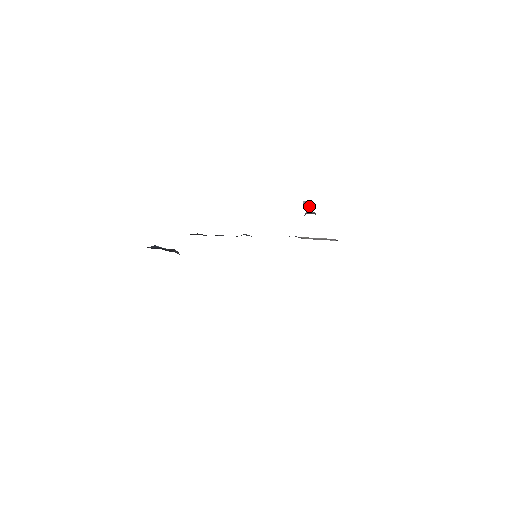
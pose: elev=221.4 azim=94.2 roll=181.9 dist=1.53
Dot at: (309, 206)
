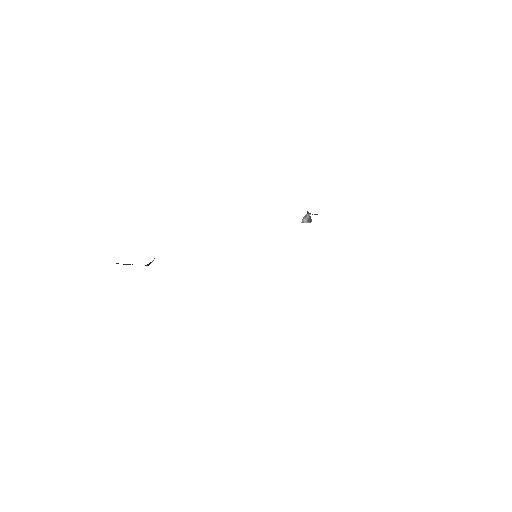
Dot at: (309, 216)
